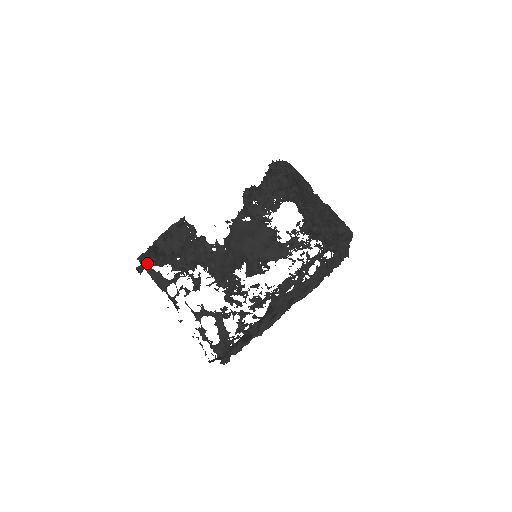
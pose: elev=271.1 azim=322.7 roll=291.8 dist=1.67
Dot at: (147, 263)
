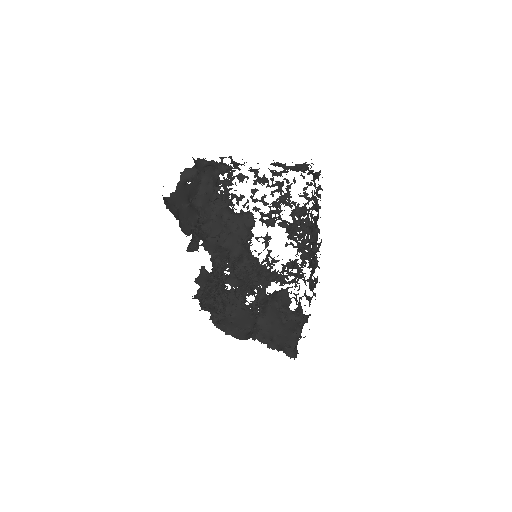
Dot at: occluded
